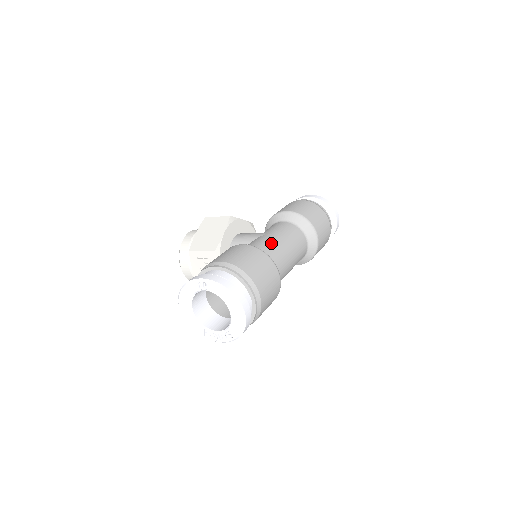
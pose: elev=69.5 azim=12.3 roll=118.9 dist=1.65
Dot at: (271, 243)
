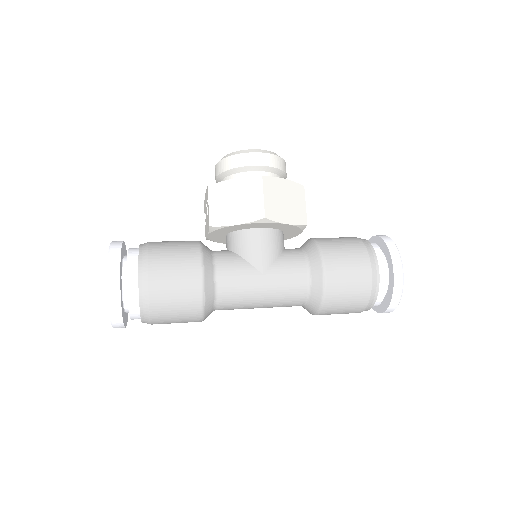
Dot at: (242, 292)
